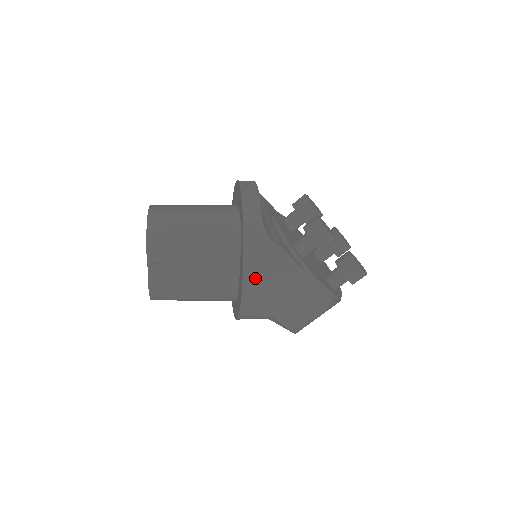
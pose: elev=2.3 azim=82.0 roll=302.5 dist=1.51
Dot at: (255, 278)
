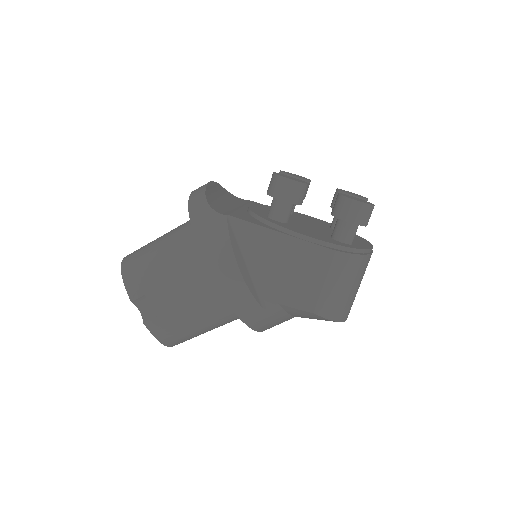
Dot at: (219, 261)
